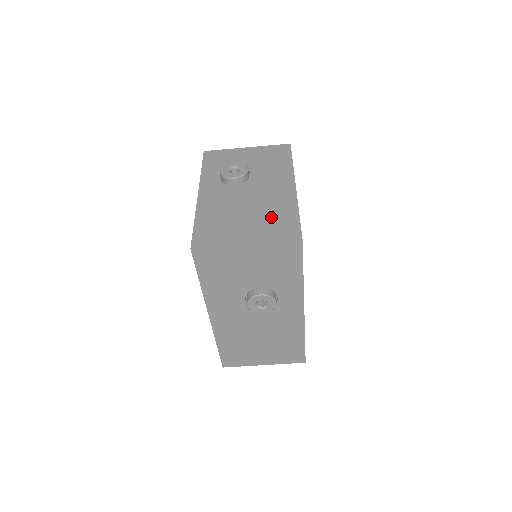
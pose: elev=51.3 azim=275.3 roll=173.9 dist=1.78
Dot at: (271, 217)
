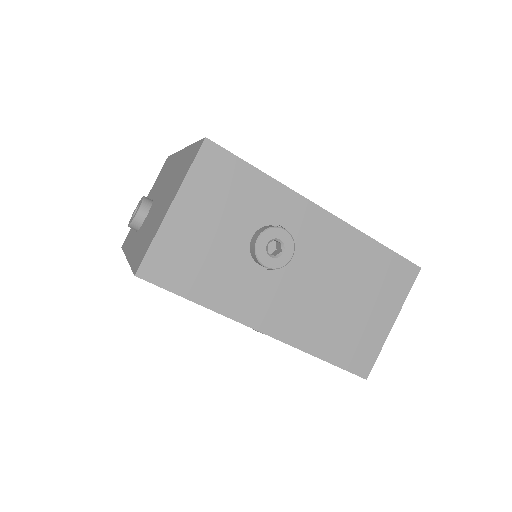
Dot at: (177, 175)
